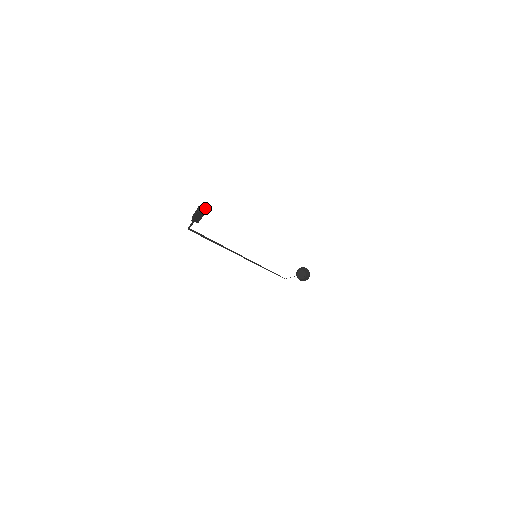
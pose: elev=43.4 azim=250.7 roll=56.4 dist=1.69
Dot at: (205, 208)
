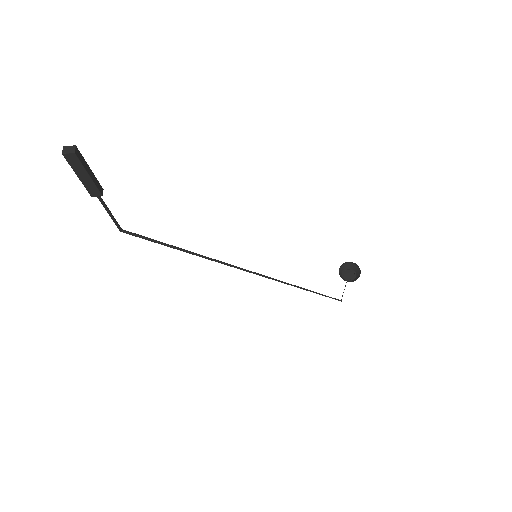
Dot at: (74, 146)
